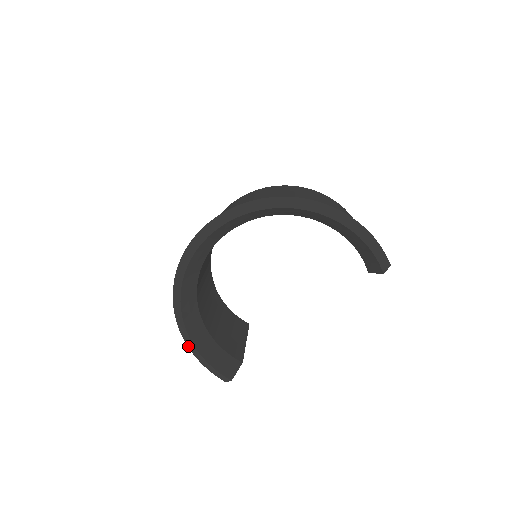
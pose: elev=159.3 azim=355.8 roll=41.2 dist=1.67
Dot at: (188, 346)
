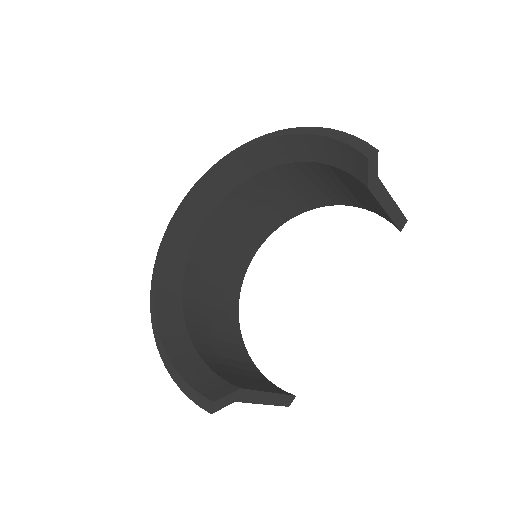
Dot at: (165, 365)
